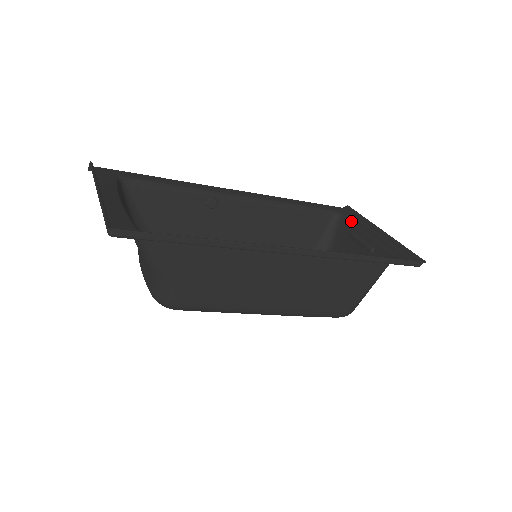
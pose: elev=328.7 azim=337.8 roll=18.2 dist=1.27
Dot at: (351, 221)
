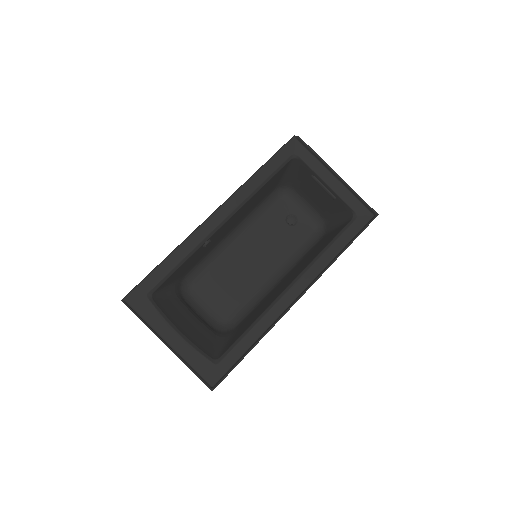
Dot at: (310, 167)
